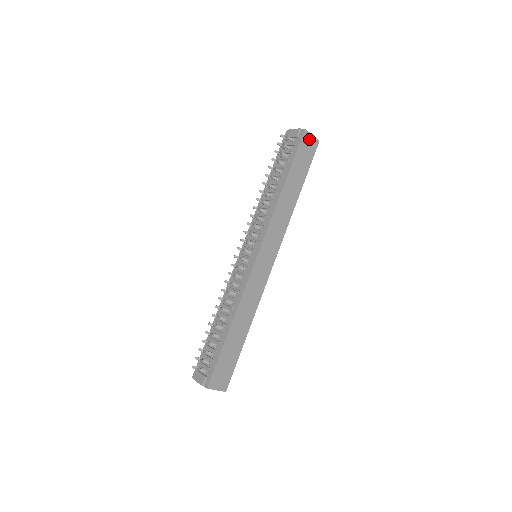
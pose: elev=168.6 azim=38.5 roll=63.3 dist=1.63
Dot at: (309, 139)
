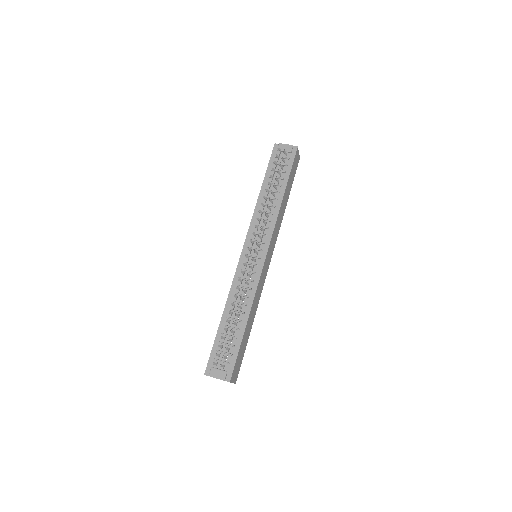
Dot at: (297, 155)
